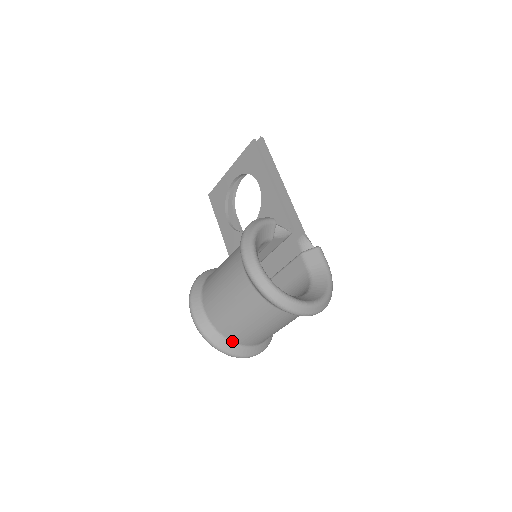
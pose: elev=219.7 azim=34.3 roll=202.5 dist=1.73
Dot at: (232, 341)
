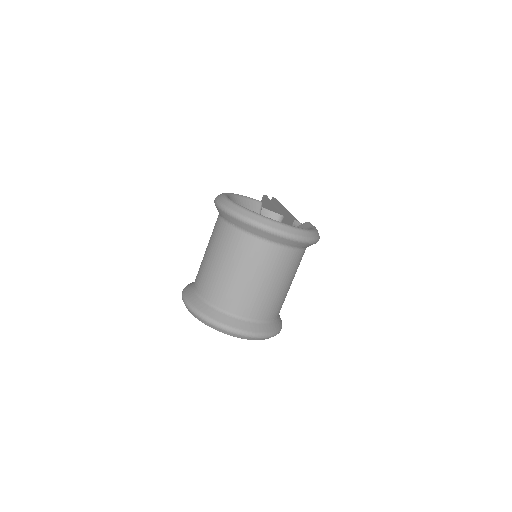
Dot at: (216, 307)
